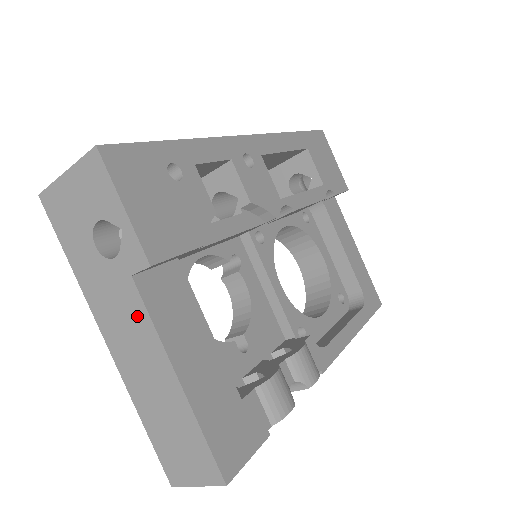
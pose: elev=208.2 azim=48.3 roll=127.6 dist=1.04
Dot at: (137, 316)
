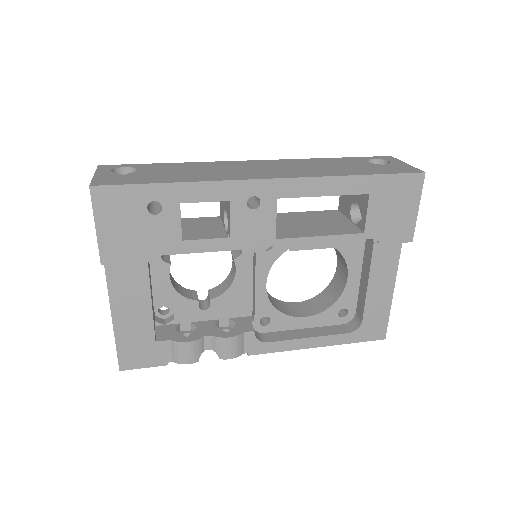
Dot at: occluded
